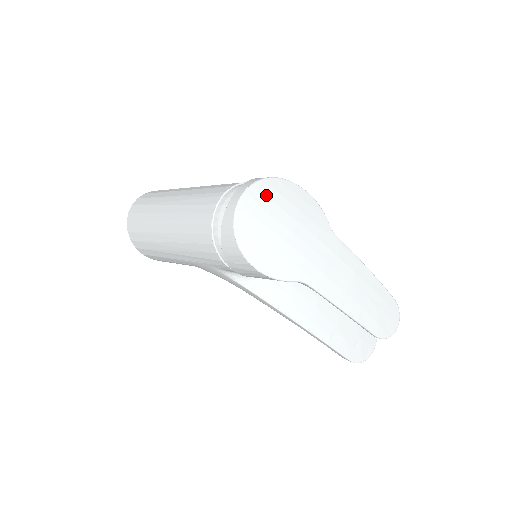
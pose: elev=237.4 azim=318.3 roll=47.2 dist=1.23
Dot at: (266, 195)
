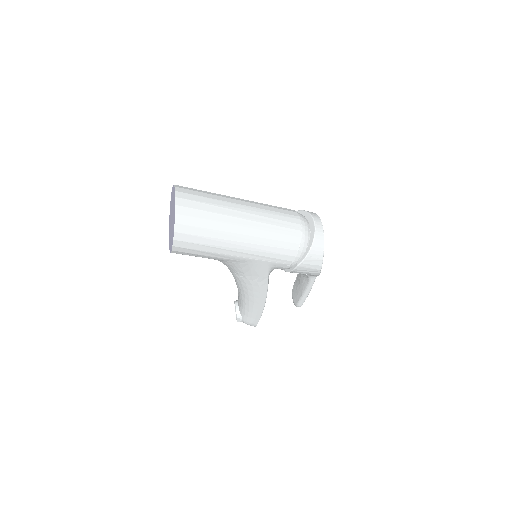
Dot at: occluded
